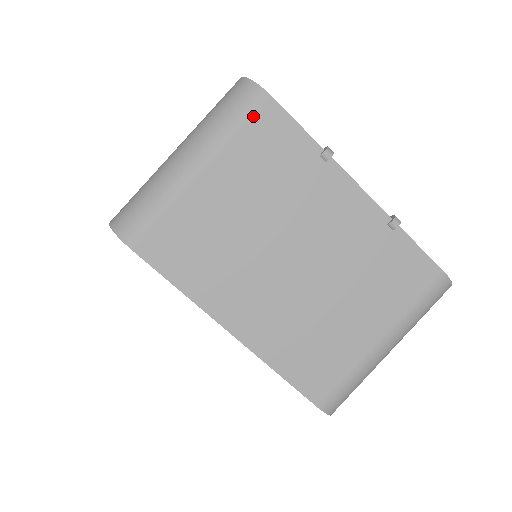
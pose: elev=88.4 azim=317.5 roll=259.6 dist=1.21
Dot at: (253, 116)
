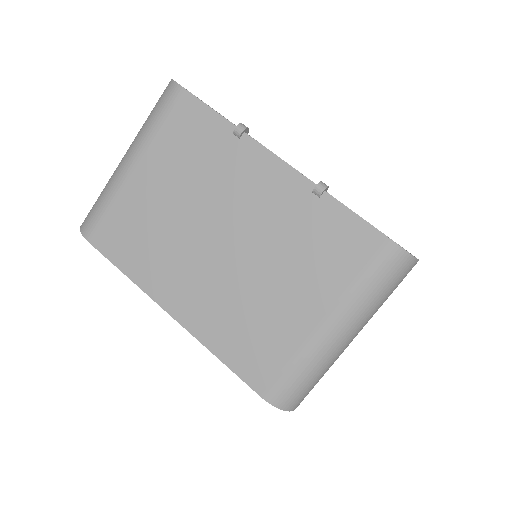
Dot at: (171, 109)
